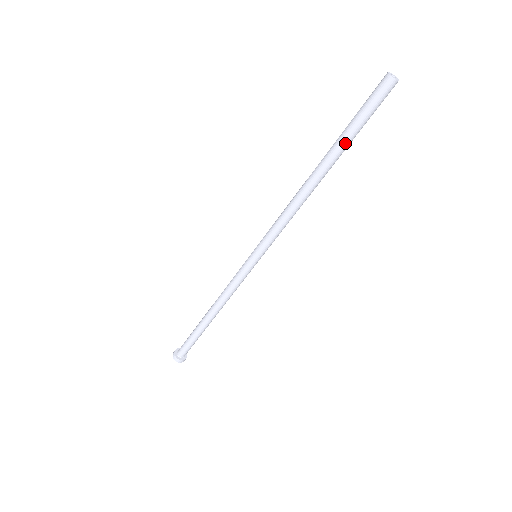
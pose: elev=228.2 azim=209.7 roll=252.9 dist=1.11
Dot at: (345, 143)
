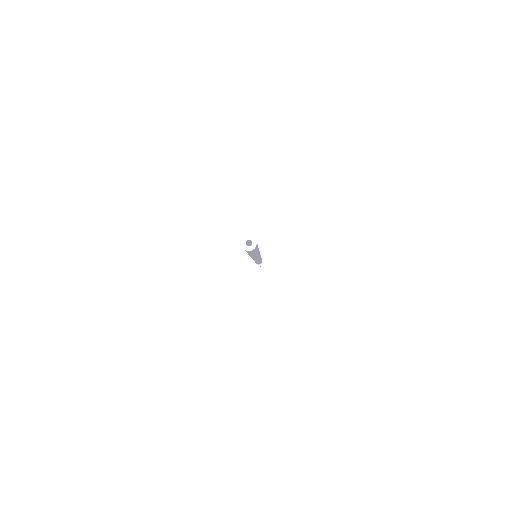
Dot at: occluded
